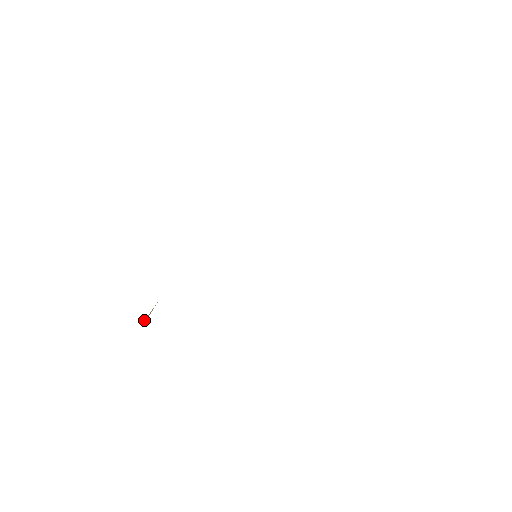
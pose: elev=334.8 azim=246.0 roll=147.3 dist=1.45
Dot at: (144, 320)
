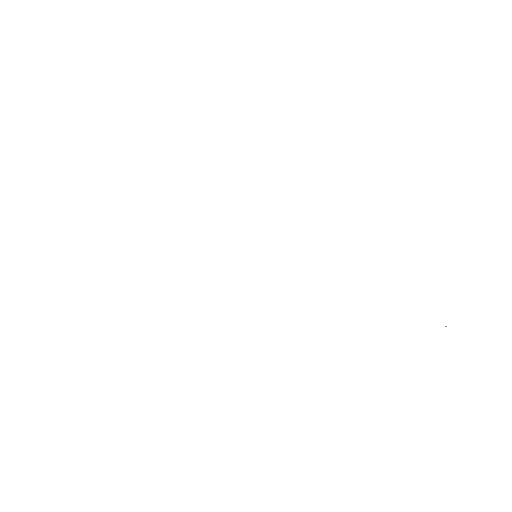
Dot at: occluded
